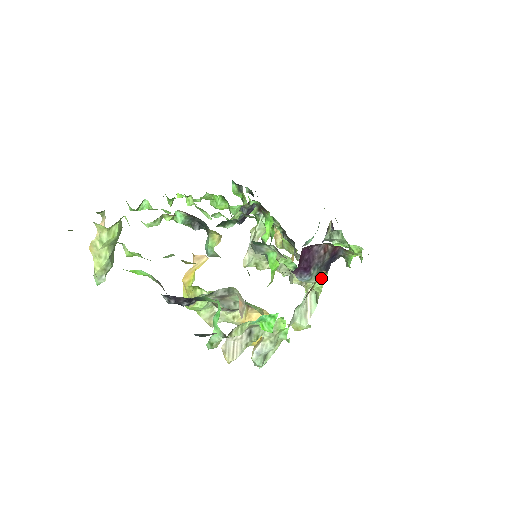
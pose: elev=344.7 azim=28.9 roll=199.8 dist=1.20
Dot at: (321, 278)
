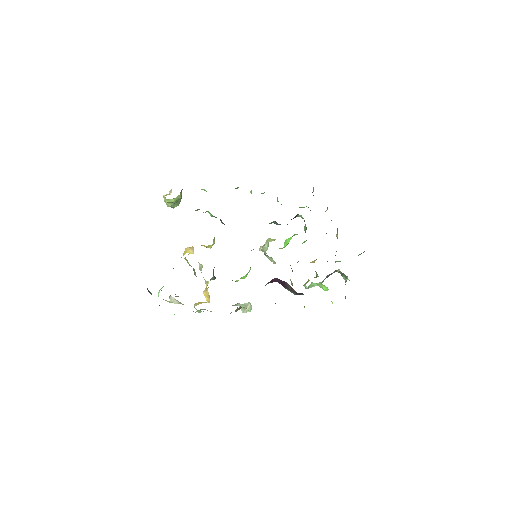
Dot at: occluded
